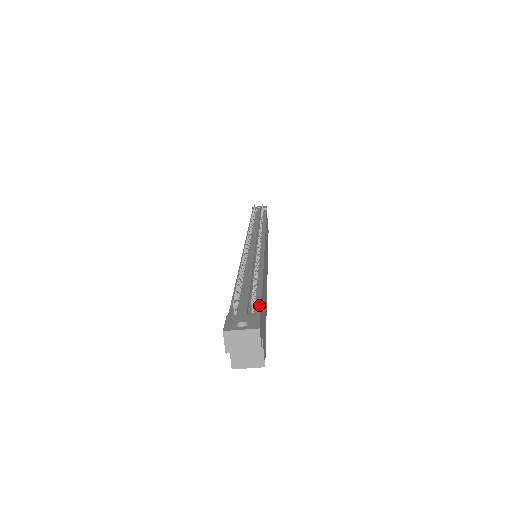
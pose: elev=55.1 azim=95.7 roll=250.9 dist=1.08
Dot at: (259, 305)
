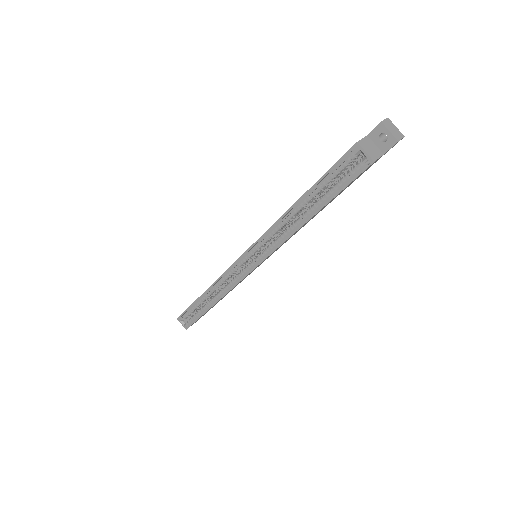
Dot at: occluded
